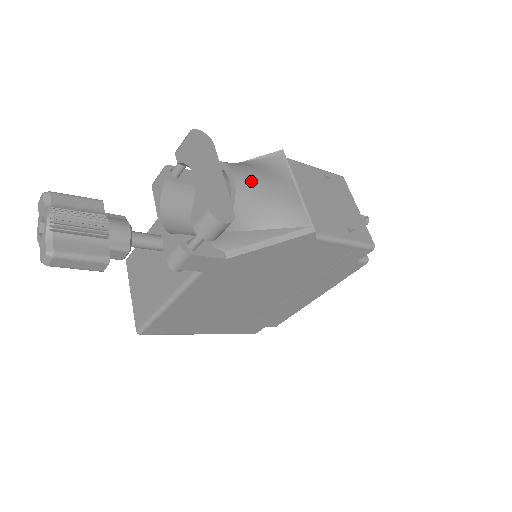
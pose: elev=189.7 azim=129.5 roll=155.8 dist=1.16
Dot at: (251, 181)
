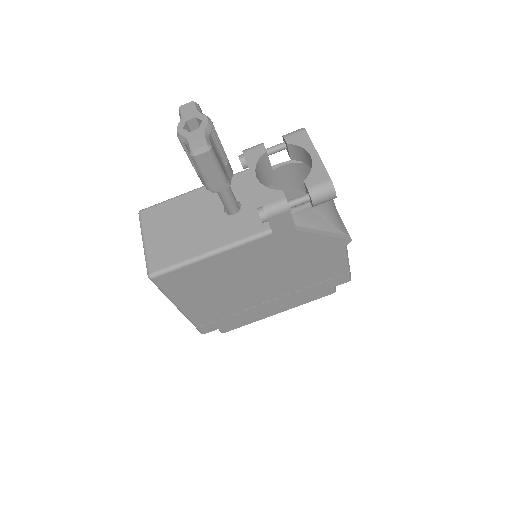
Dot at: occluded
